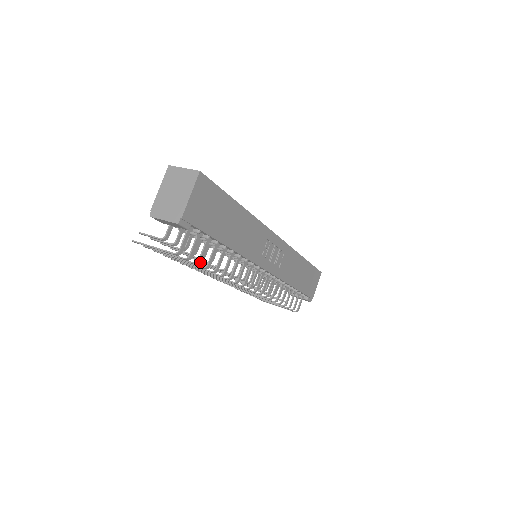
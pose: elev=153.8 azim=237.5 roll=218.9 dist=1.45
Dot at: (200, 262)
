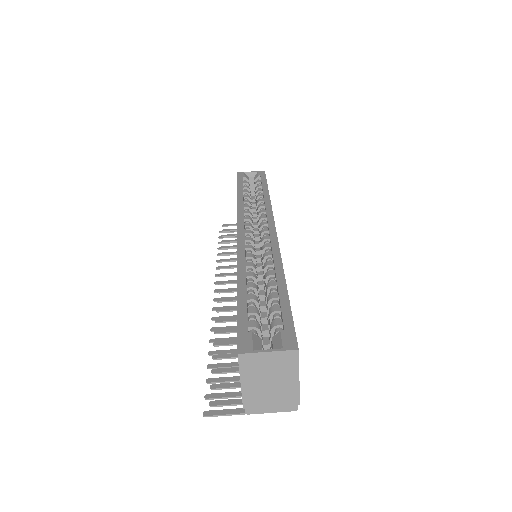
Dot at: occluded
